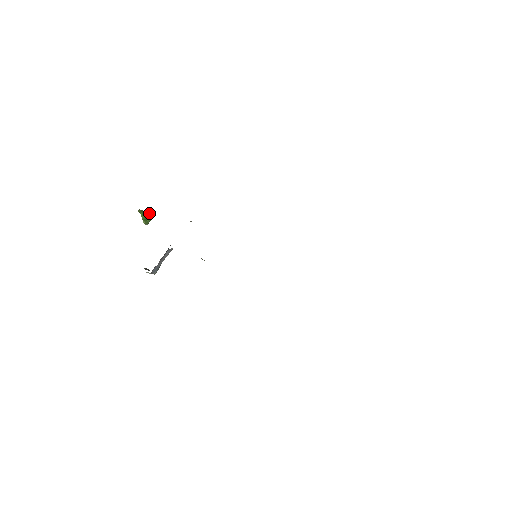
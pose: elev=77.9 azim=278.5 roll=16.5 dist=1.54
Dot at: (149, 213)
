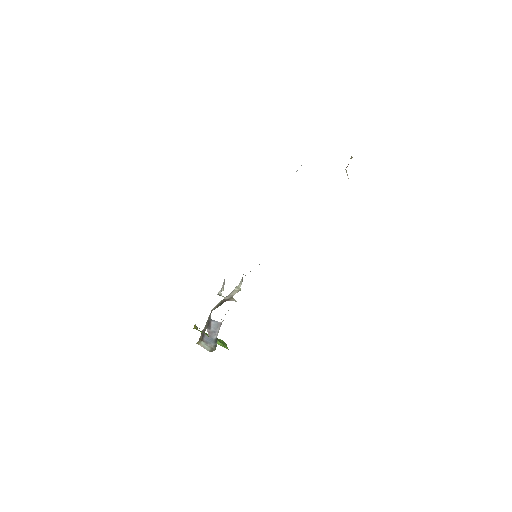
Dot at: (218, 339)
